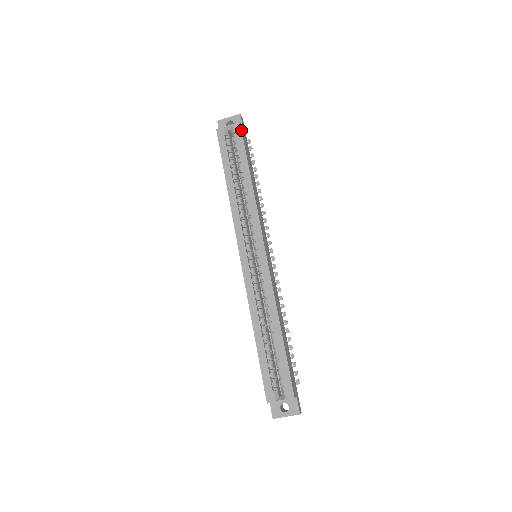
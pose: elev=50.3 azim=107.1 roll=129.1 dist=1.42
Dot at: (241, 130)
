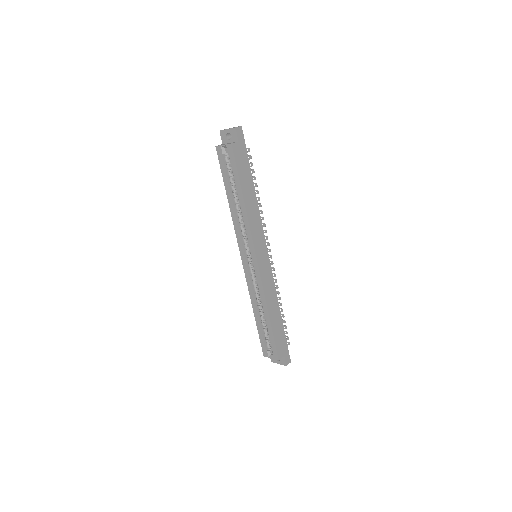
Dot at: (233, 152)
